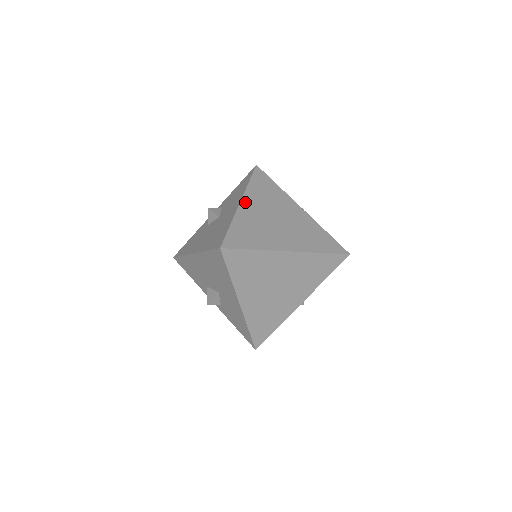
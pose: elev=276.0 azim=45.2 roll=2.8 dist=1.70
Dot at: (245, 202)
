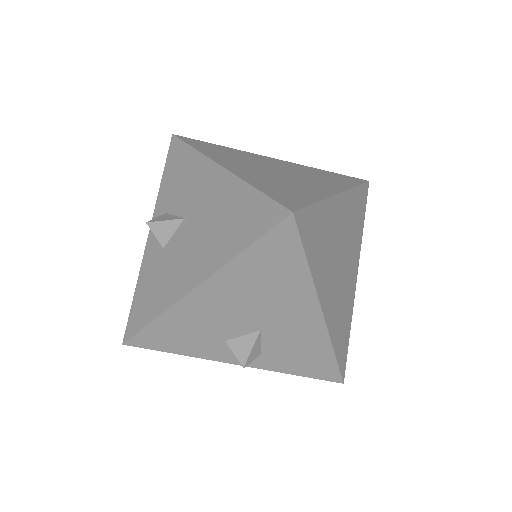
Dot at: (225, 164)
